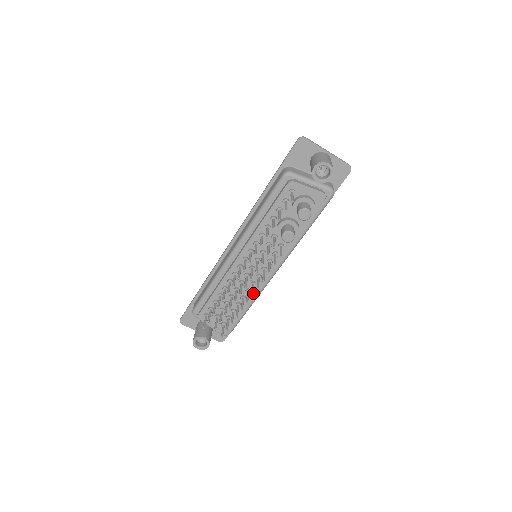
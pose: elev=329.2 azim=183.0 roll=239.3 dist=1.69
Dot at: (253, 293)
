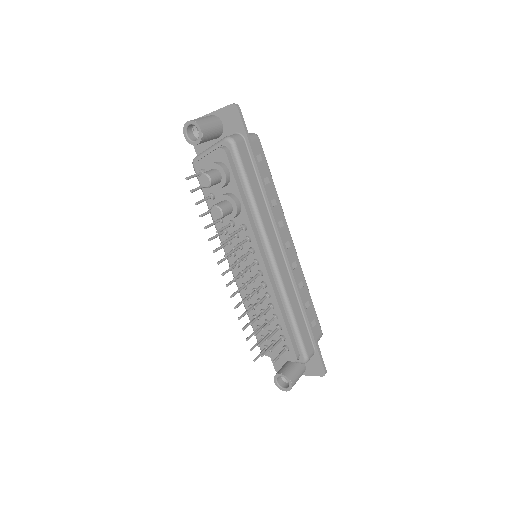
Dot at: (252, 293)
